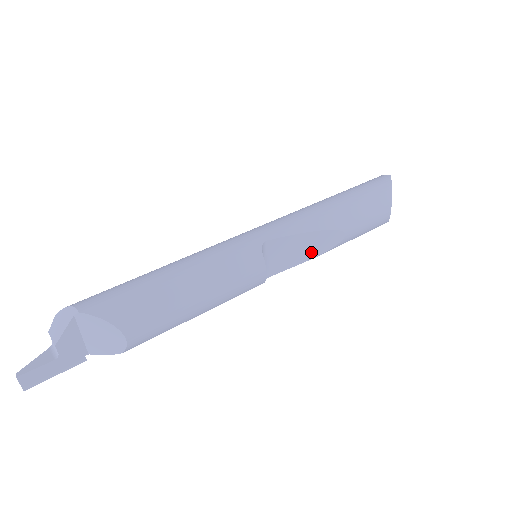
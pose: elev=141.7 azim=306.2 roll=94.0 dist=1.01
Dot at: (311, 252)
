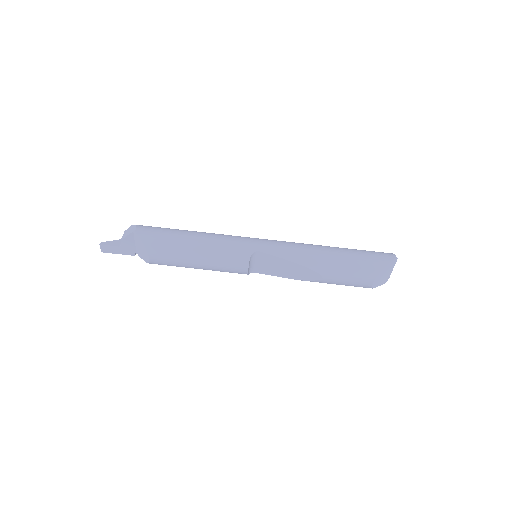
Dot at: (292, 274)
